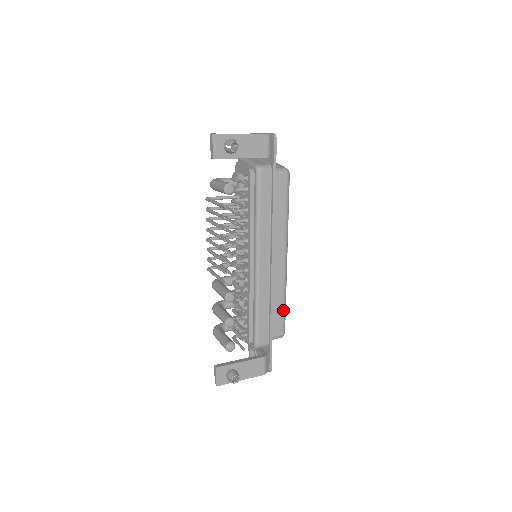
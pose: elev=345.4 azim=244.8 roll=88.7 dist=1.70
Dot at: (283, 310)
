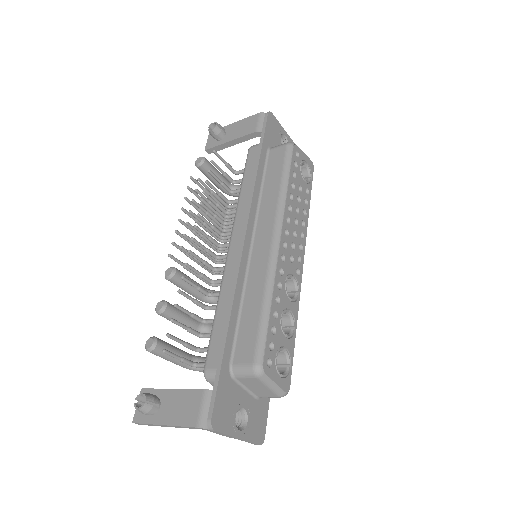
Dot at: (260, 319)
